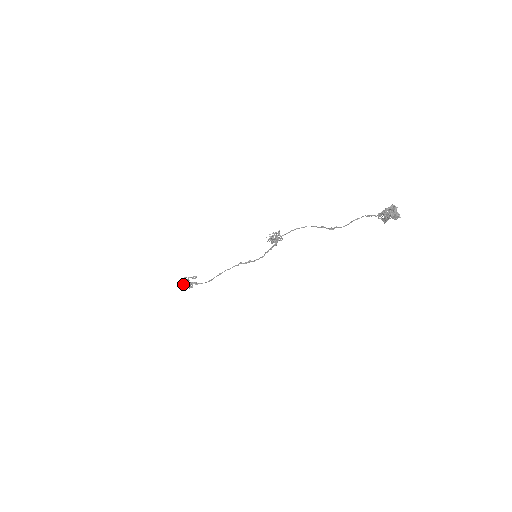
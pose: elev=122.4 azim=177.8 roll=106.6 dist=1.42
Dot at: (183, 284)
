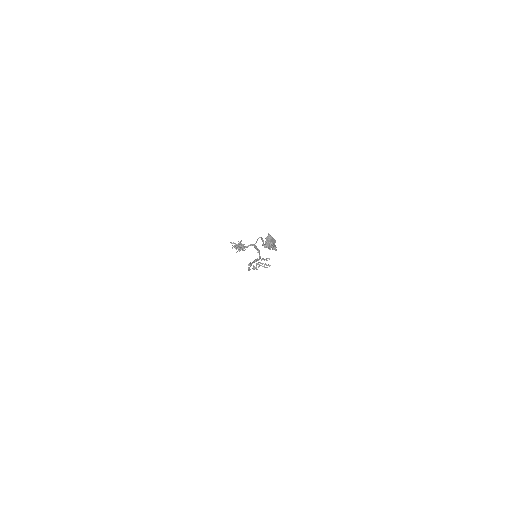
Dot at: (259, 264)
